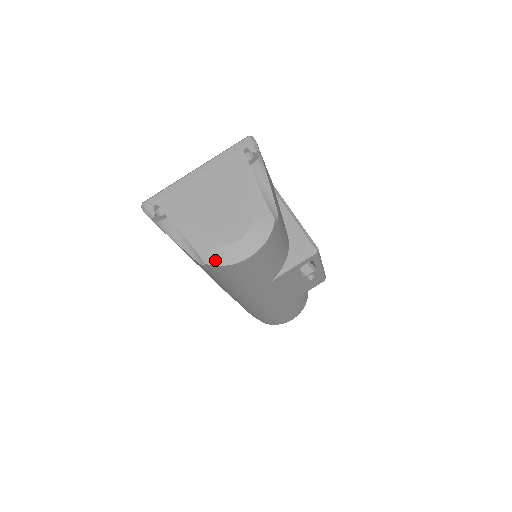
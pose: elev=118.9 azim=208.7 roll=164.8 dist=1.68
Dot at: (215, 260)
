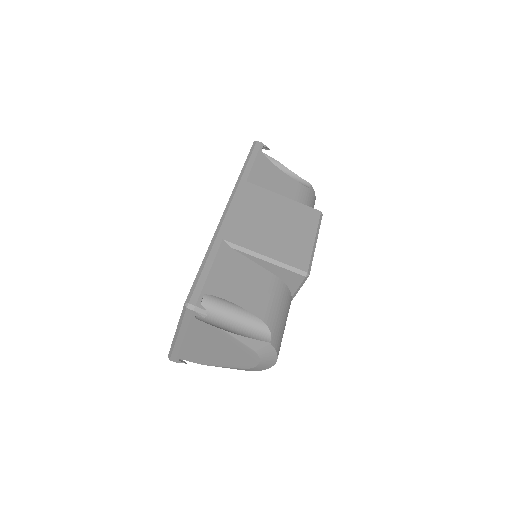
Dot at: occluded
